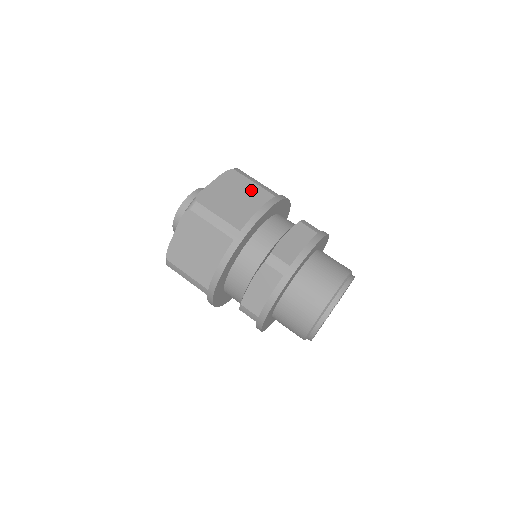
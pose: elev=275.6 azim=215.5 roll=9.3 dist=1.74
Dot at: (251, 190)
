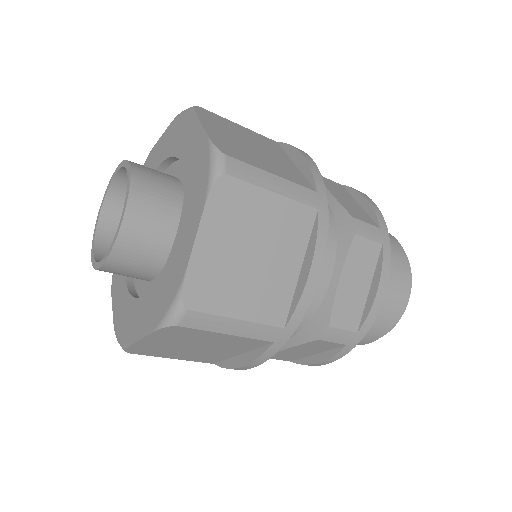
Dot at: (274, 218)
